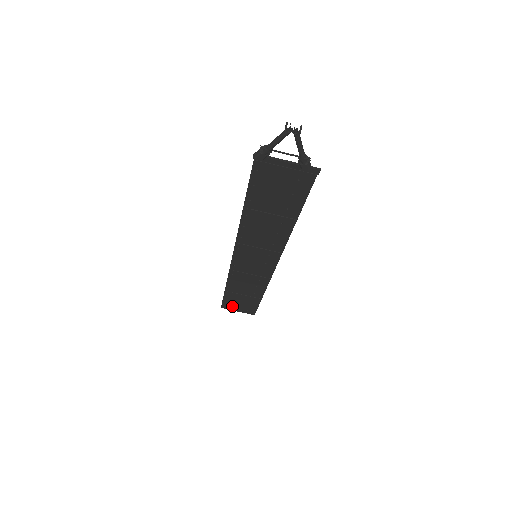
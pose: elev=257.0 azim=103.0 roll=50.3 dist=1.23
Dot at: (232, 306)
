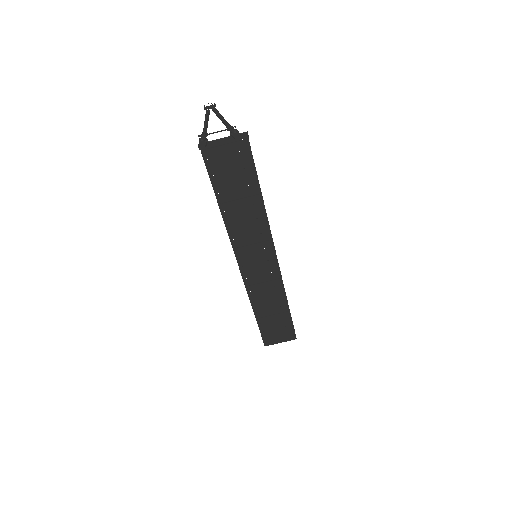
Dot at: (272, 338)
